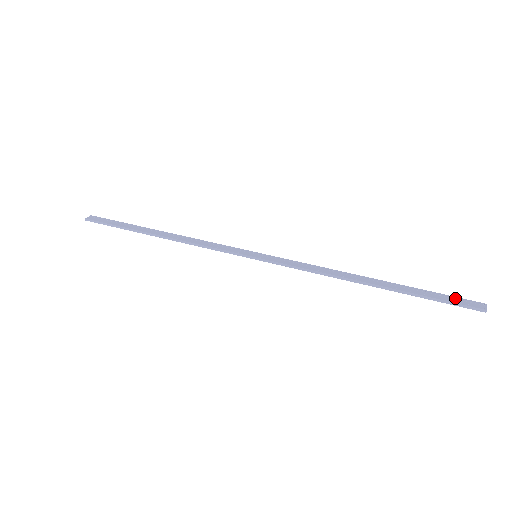
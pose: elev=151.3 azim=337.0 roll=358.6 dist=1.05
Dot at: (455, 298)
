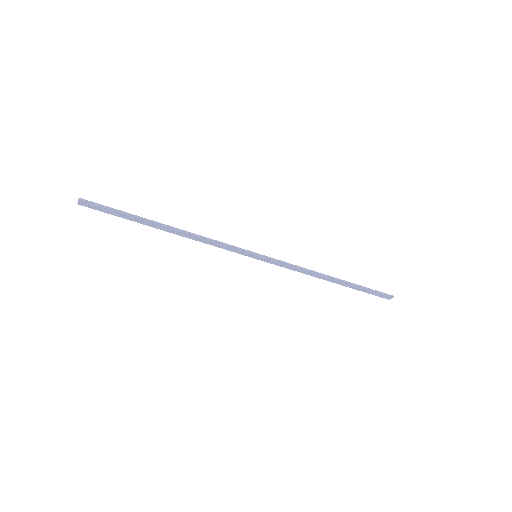
Dot at: (376, 293)
